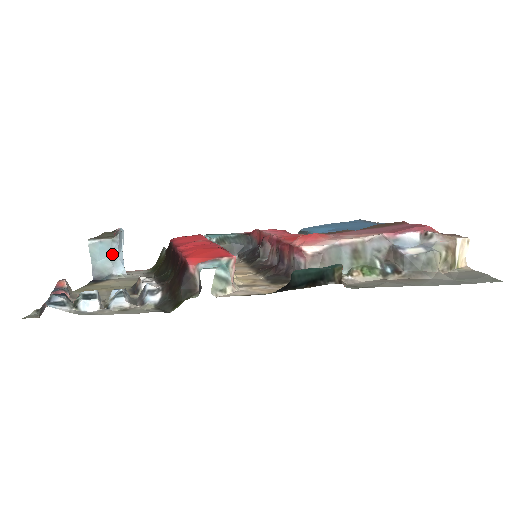
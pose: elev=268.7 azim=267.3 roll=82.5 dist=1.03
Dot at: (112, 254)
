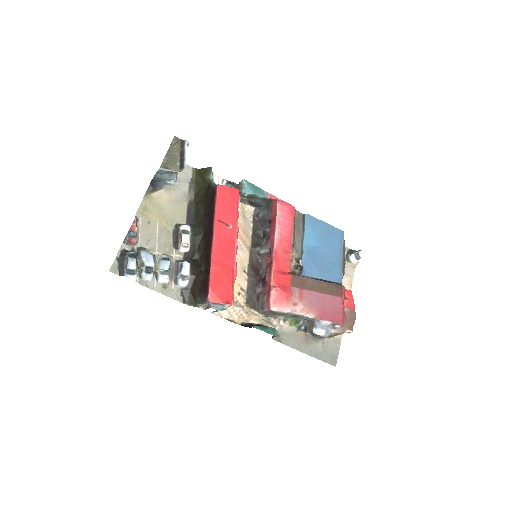
Dot at: (172, 173)
